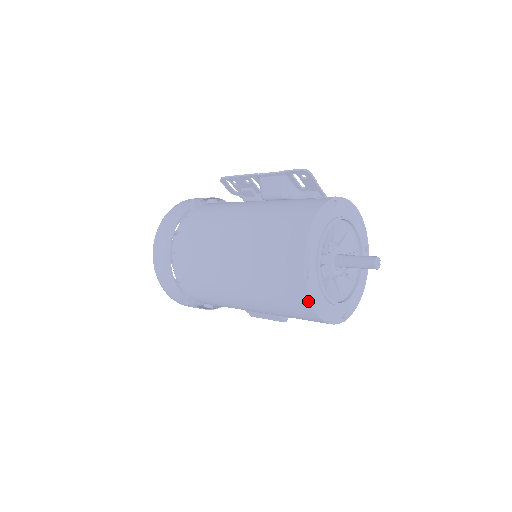
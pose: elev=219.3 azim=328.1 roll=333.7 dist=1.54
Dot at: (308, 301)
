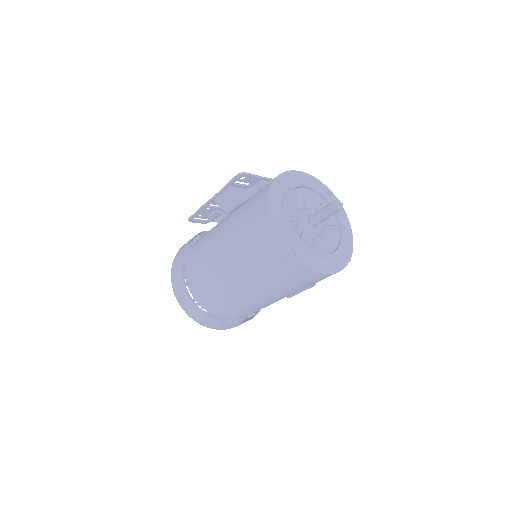
Dot at: (308, 270)
